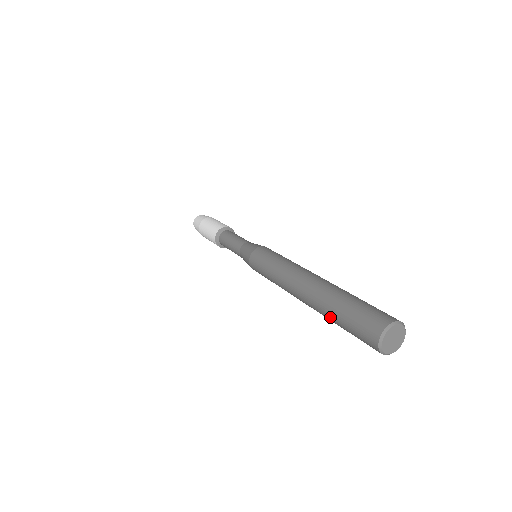
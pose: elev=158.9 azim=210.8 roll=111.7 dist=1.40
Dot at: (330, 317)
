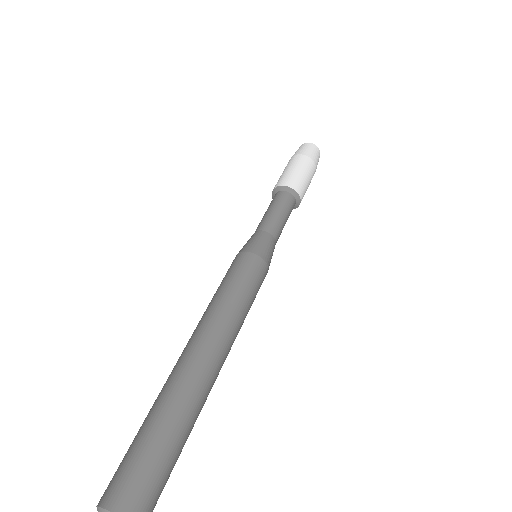
Dot at: occluded
